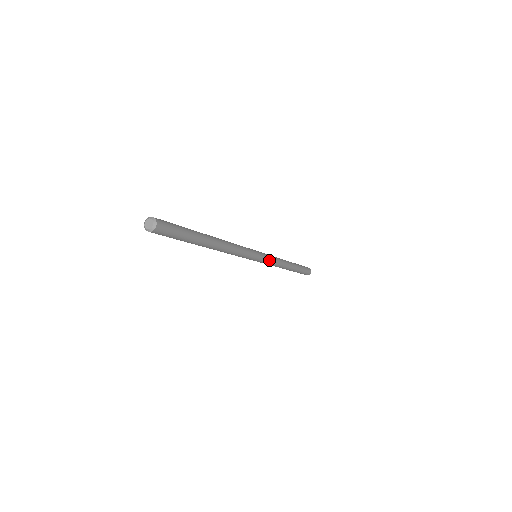
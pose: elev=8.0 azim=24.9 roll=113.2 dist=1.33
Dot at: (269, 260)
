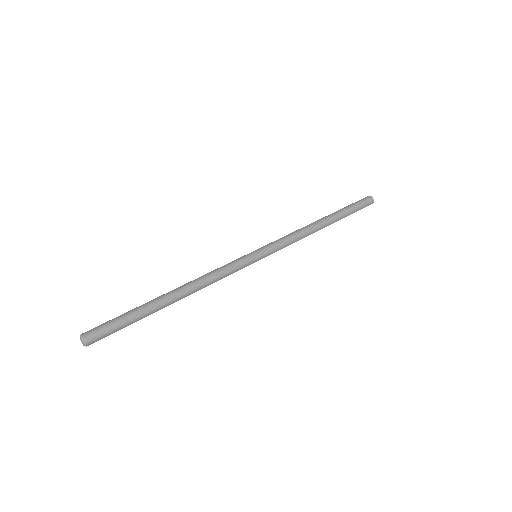
Dot at: (278, 250)
